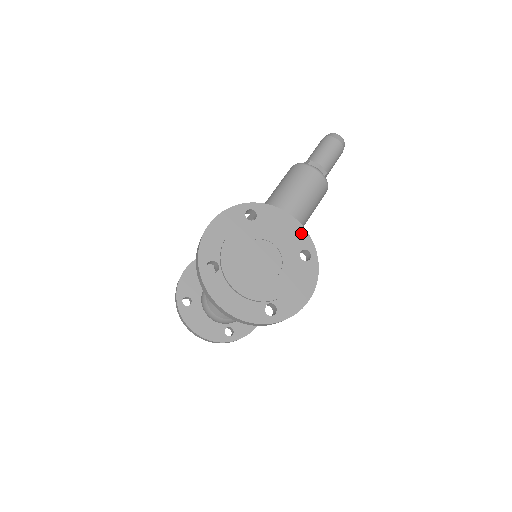
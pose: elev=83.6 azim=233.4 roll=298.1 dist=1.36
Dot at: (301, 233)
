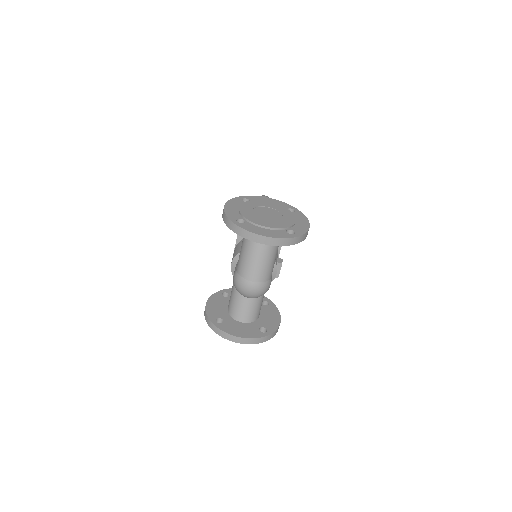
Dot at: (281, 203)
